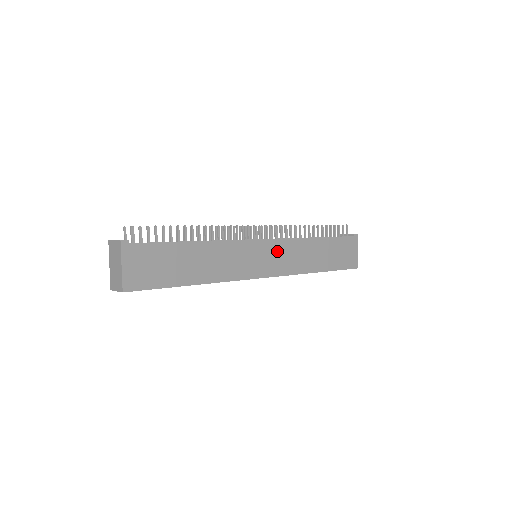
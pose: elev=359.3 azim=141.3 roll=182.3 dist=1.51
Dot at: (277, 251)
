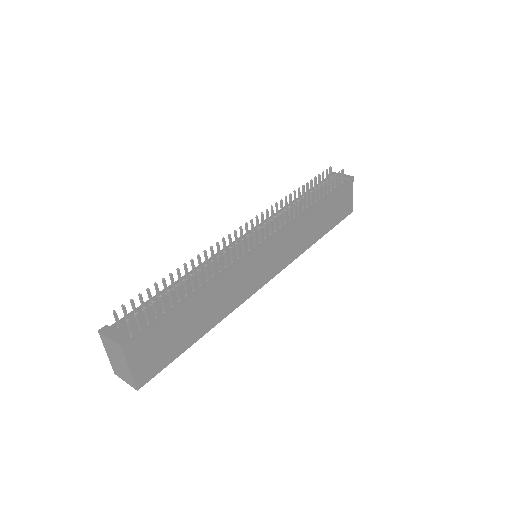
Dot at: (279, 247)
